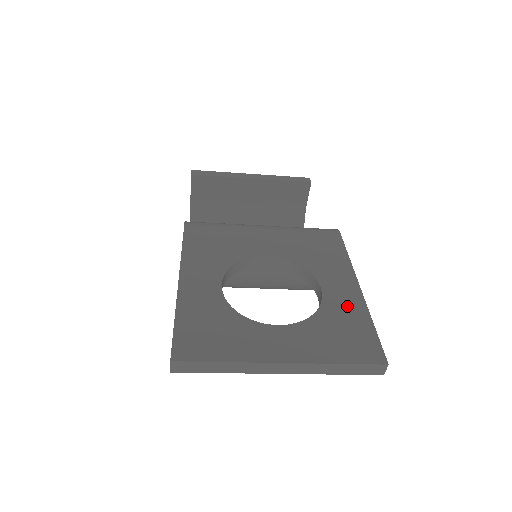
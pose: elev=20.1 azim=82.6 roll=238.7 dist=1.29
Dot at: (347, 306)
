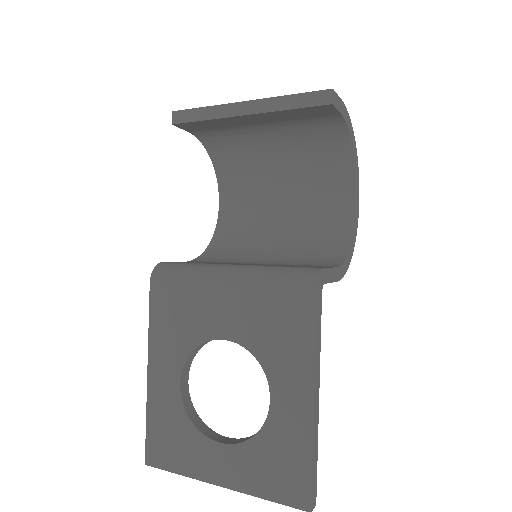
Dot at: (291, 430)
